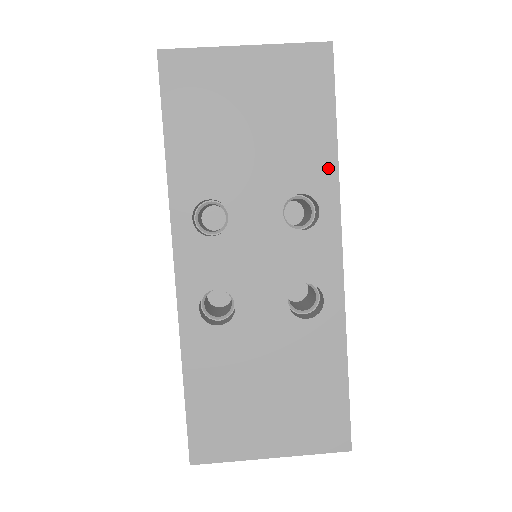
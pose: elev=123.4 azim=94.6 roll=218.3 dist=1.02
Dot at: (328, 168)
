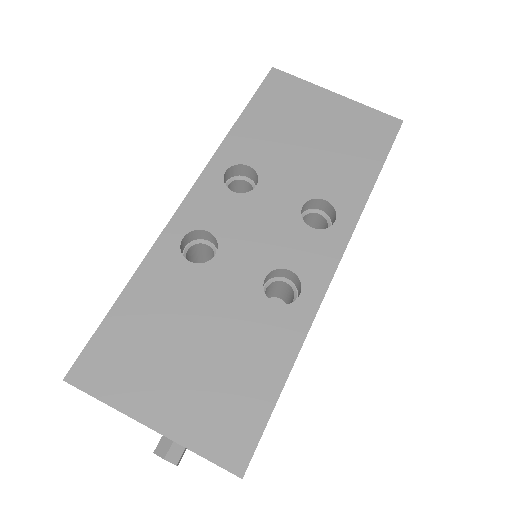
Dot at: (359, 195)
